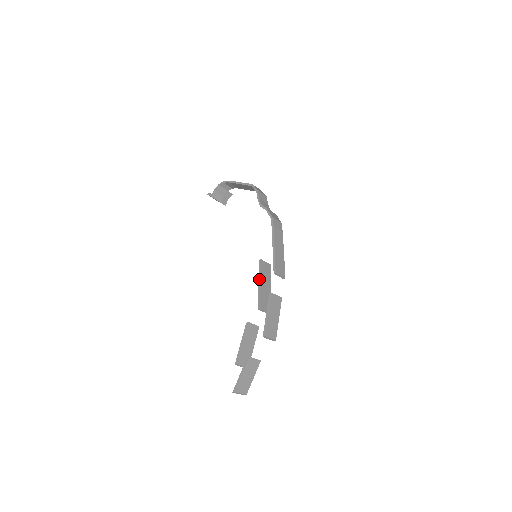
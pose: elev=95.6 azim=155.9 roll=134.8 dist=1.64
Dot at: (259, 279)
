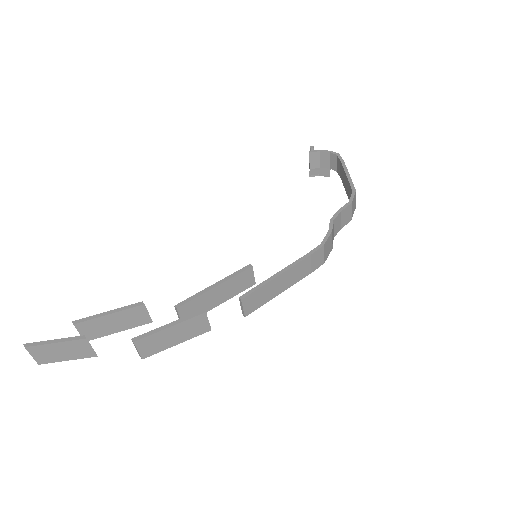
Dot at: (221, 280)
